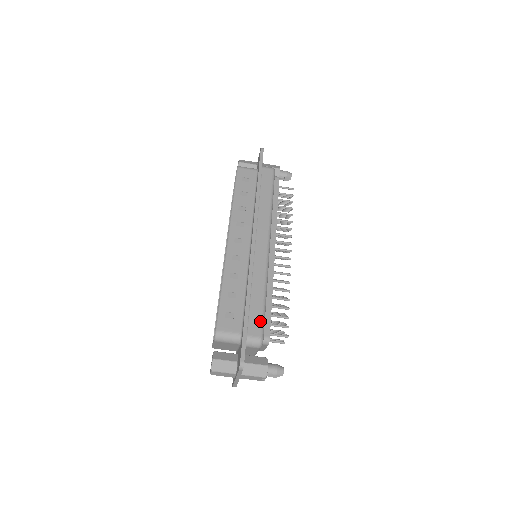
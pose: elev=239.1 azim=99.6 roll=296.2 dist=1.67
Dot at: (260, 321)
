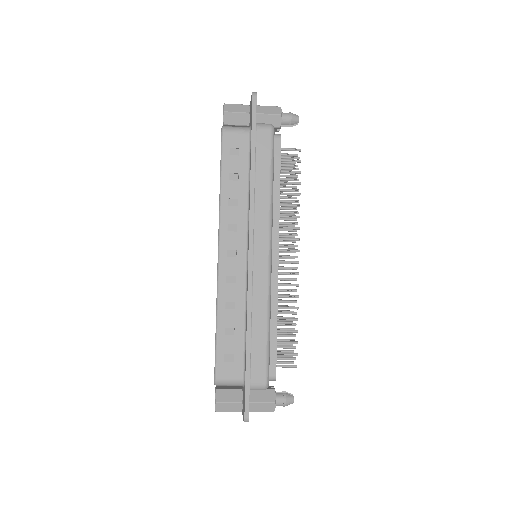
Dot at: (264, 363)
